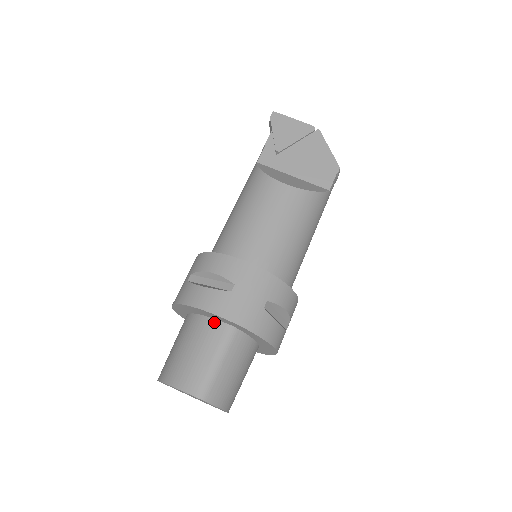
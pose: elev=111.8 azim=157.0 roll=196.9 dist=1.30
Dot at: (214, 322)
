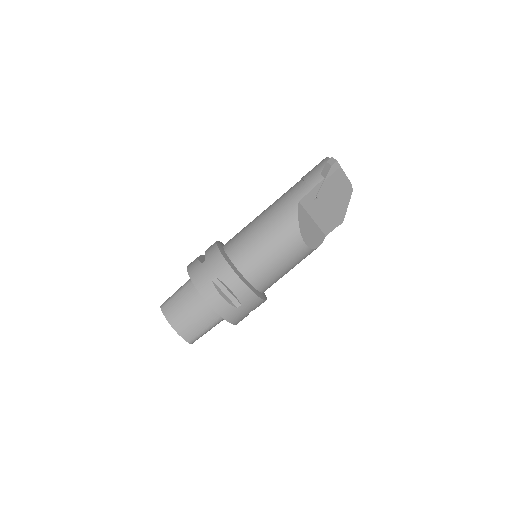
Dot at: occluded
